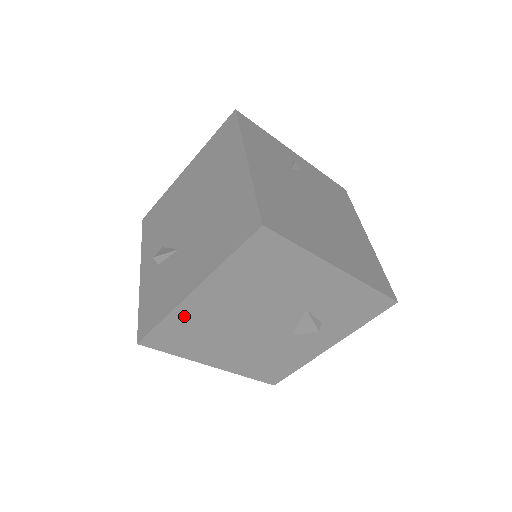
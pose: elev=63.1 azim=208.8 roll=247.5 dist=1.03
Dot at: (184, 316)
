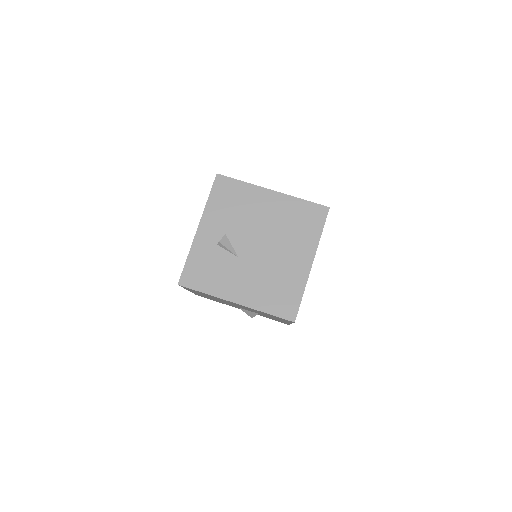
Dot at: (216, 297)
